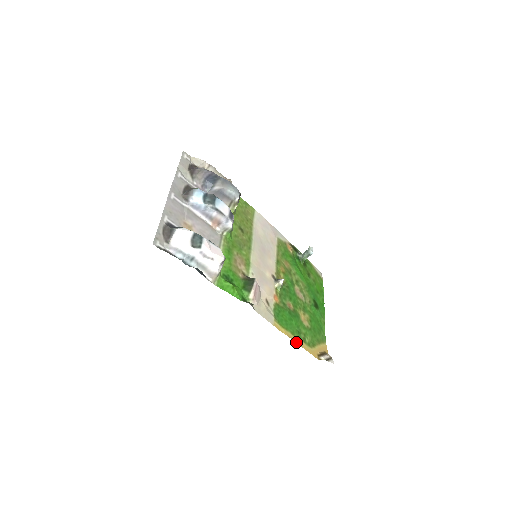
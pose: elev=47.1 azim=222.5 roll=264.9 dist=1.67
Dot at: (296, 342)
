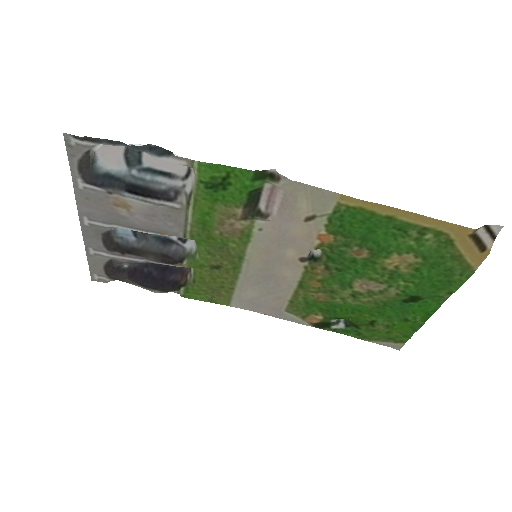
Dot at: (405, 212)
